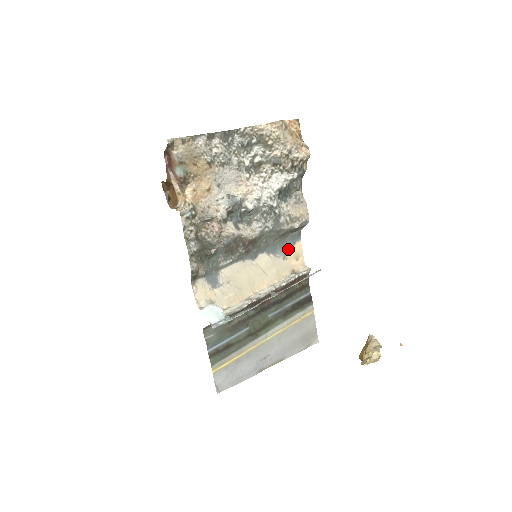
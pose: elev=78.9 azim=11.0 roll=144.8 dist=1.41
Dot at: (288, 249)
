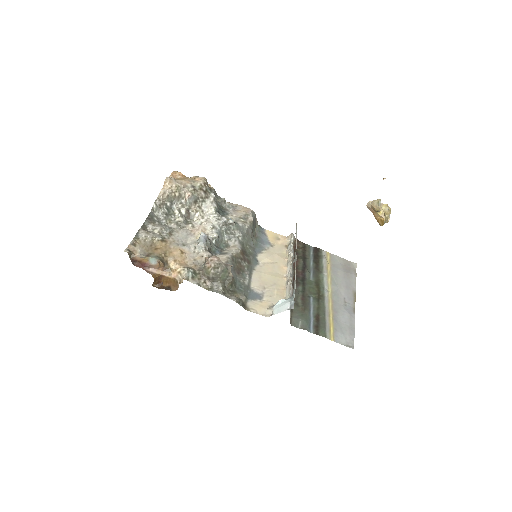
Dot at: (266, 240)
